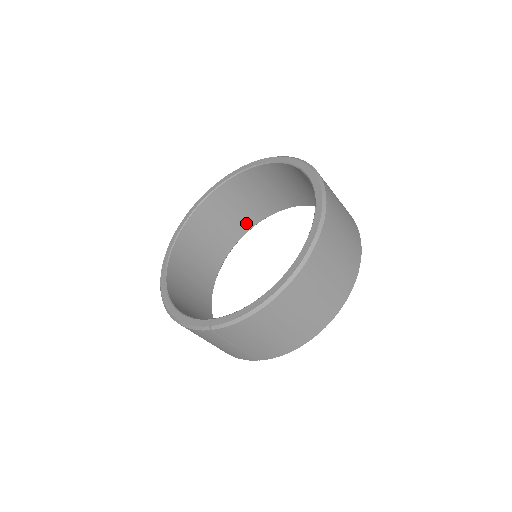
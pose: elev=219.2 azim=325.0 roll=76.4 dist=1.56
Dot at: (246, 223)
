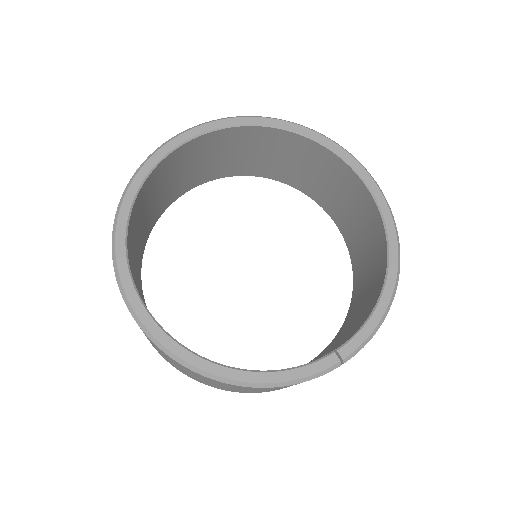
Dot at: (152, 220)
